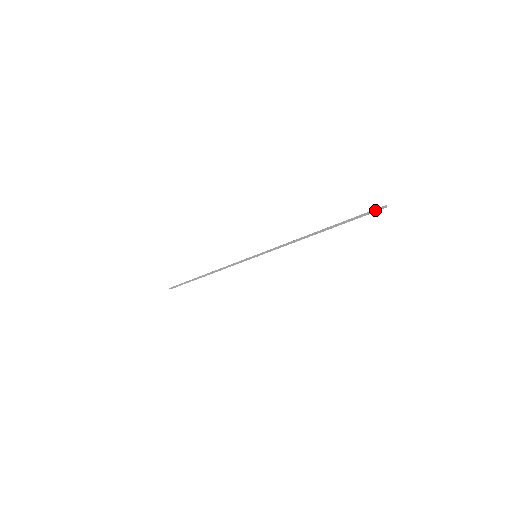
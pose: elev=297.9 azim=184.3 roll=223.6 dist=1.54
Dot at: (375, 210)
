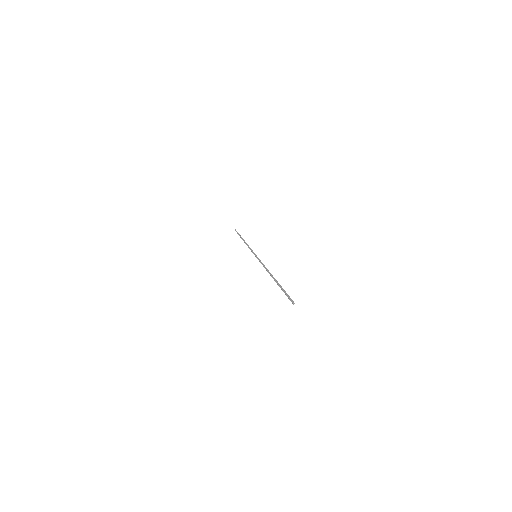
Dot at: occluded
